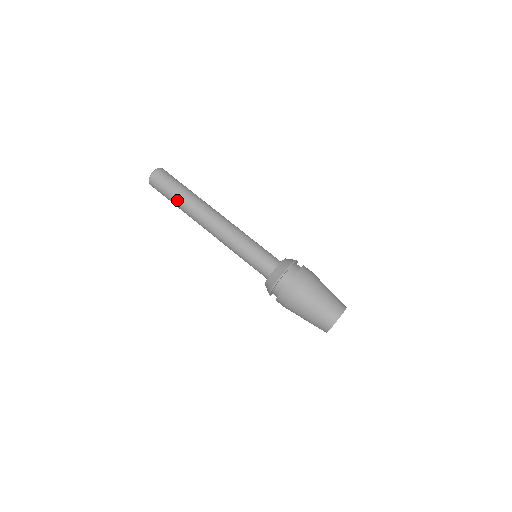
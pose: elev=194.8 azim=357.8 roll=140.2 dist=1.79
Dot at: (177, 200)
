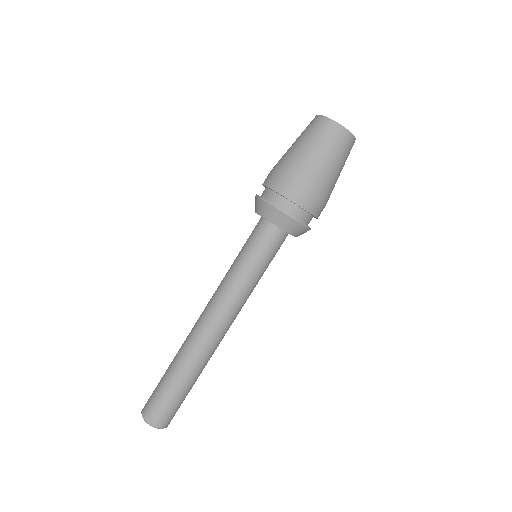
Dot at: (172, 374)
